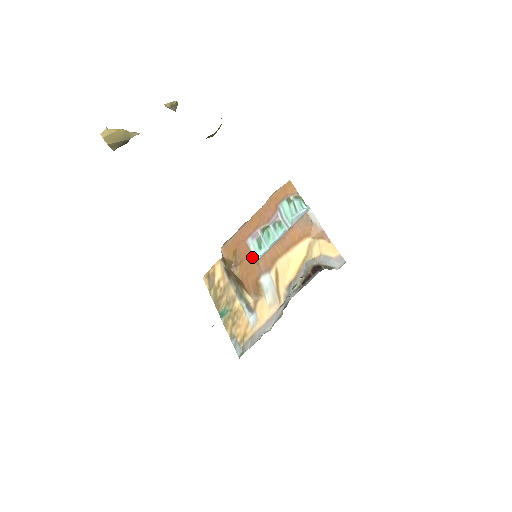
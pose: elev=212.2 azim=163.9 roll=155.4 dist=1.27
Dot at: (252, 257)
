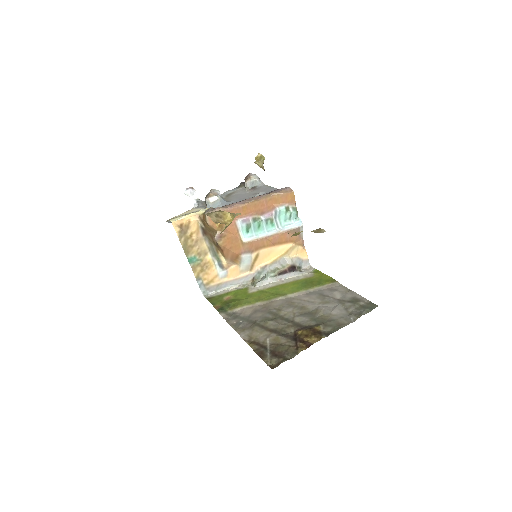
Dot at: (239, 237)
